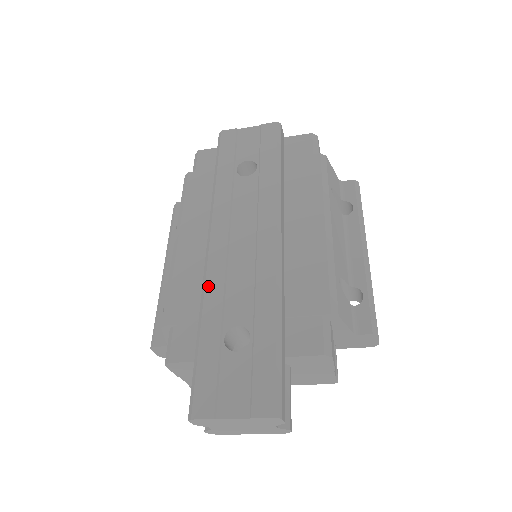
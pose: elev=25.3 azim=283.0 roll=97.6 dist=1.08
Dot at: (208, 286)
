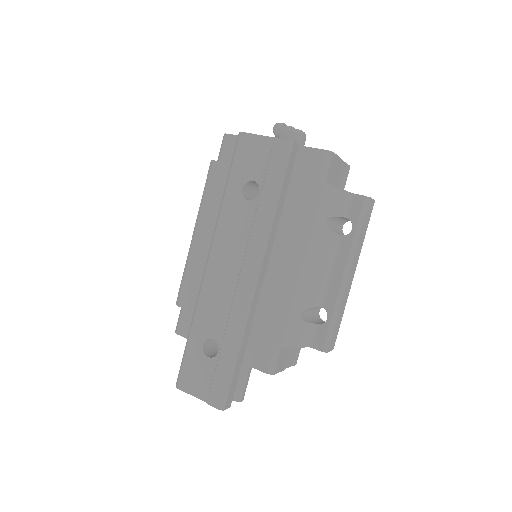
Dot at: (200, 299)
